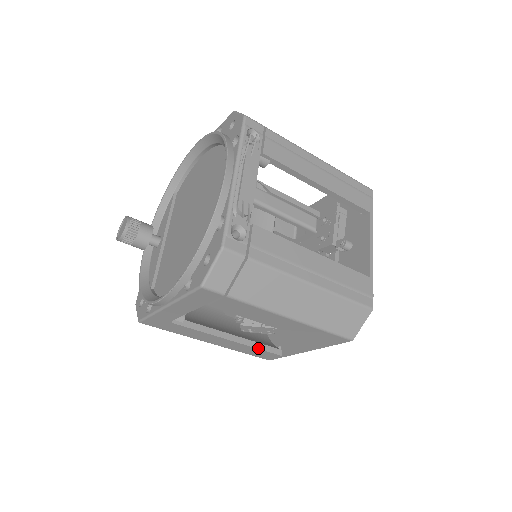
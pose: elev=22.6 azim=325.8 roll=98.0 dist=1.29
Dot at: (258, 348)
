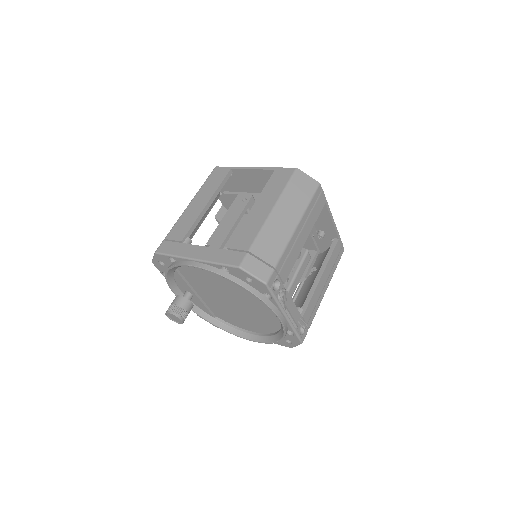
Dot at: occluded
